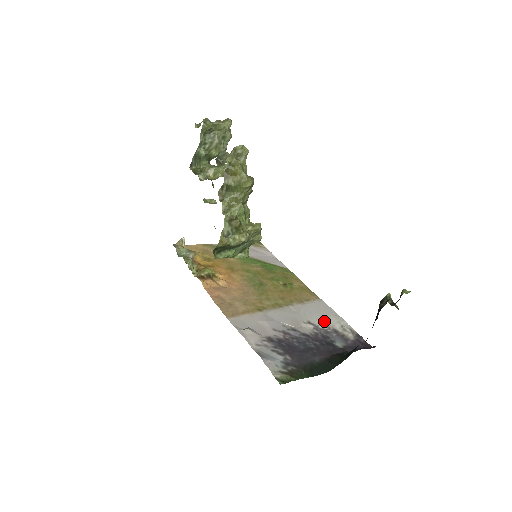
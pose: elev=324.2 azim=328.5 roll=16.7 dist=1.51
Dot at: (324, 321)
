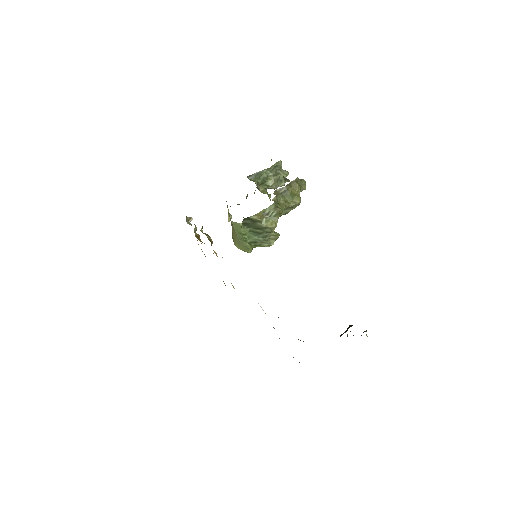
Dot at: occluded
